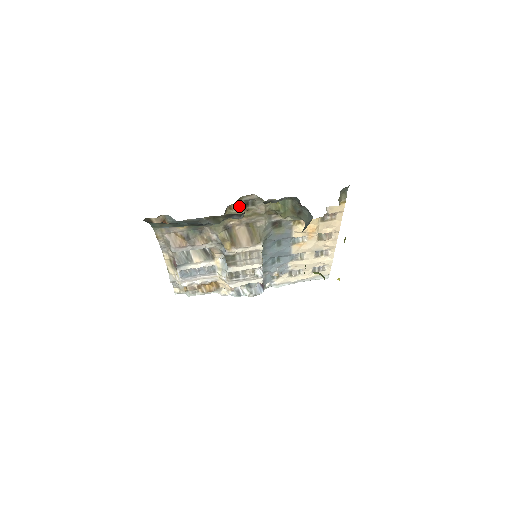
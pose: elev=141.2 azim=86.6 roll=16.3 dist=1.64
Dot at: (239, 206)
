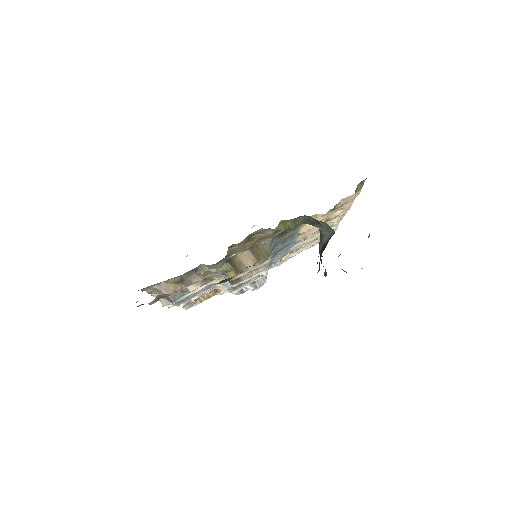
Dot at: (242, 242)
